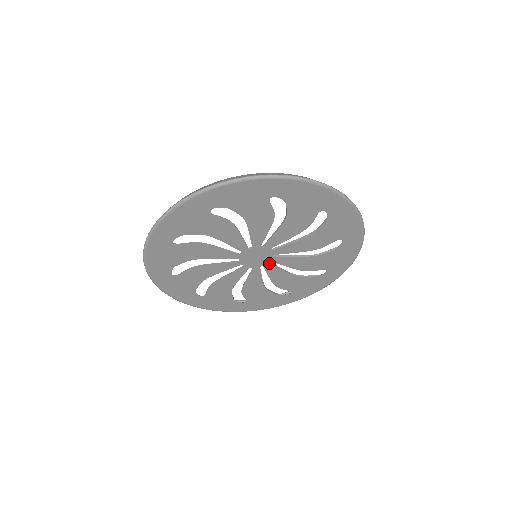
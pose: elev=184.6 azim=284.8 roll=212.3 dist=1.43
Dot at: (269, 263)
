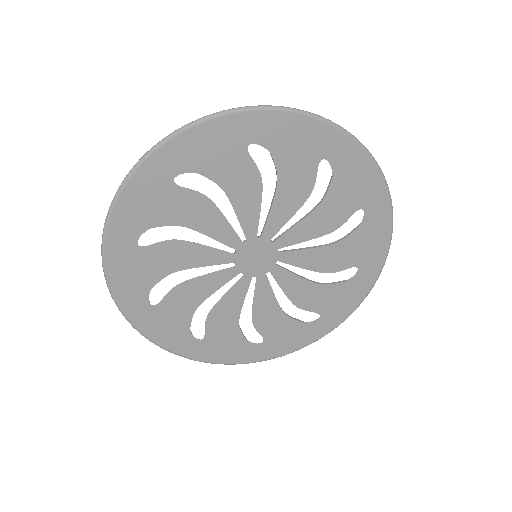
Dot at: (276, 265)
